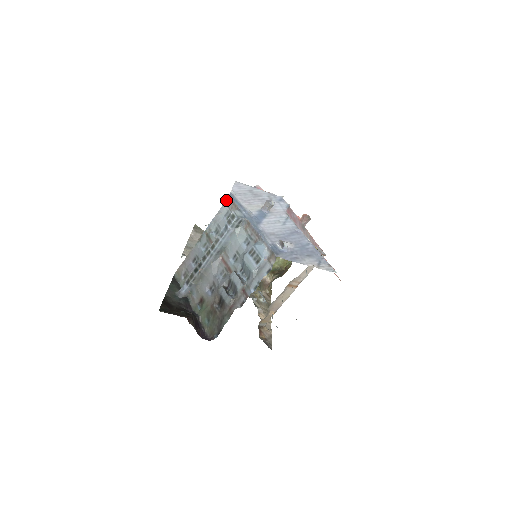
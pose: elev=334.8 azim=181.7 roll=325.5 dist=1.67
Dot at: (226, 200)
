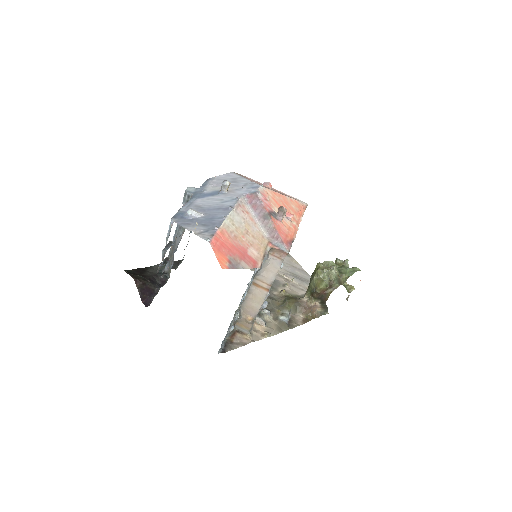
Dot at: occluded
